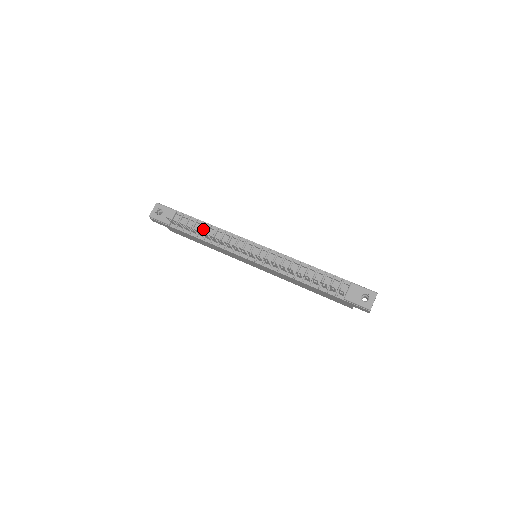
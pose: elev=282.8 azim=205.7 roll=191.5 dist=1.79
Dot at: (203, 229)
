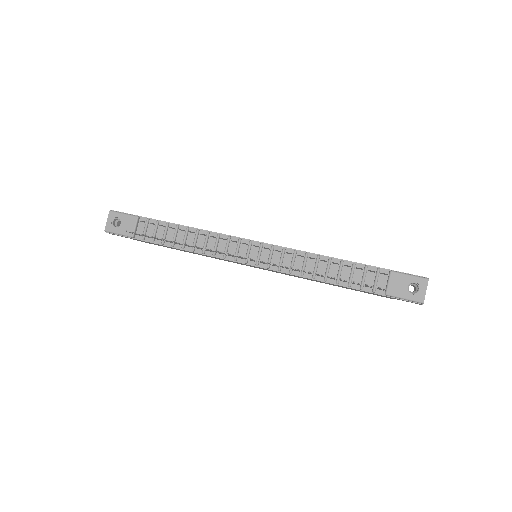
Dot at: (179, 234)
